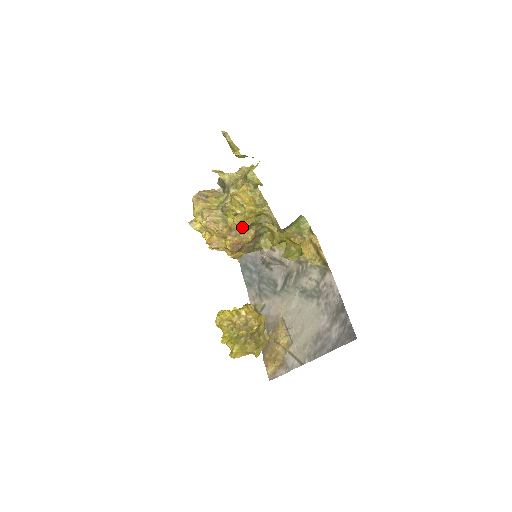
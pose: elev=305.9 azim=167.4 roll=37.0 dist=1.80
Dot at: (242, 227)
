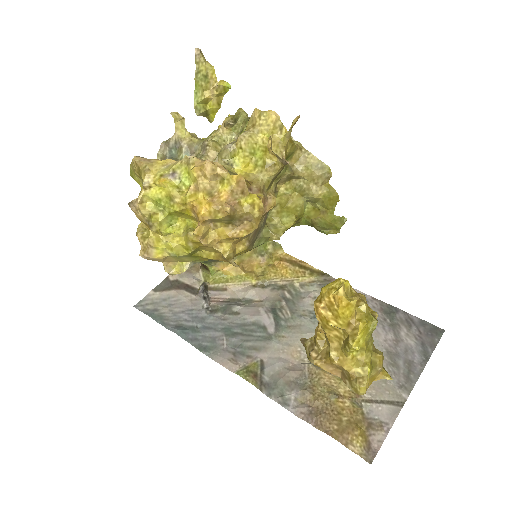
Dot at: (284, 163)
